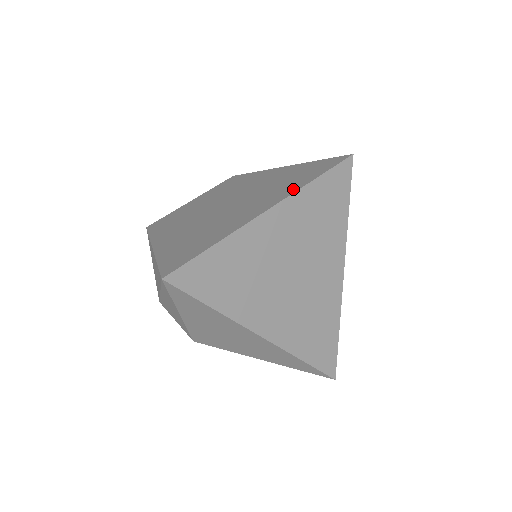
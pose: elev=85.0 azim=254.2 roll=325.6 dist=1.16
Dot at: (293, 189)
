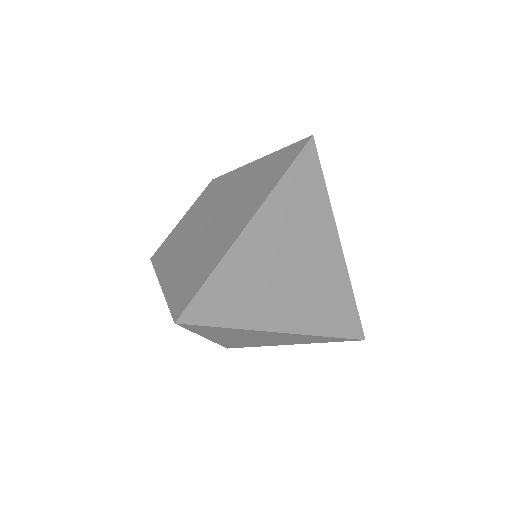
Dot at: (266, 192)
